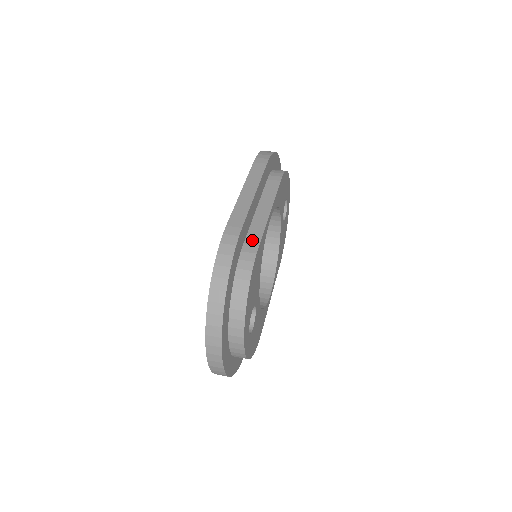
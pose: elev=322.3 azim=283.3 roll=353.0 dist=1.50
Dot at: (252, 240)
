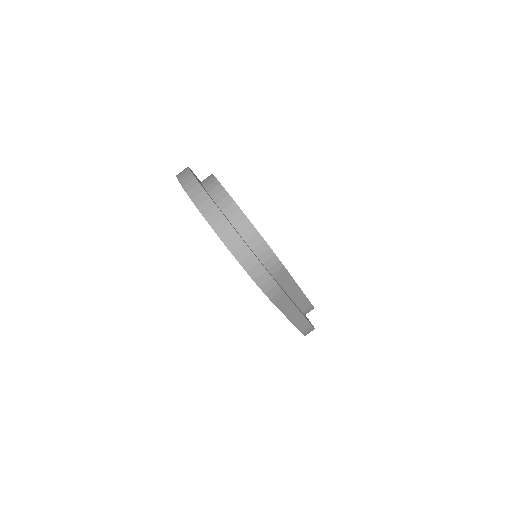
Dot at: (305, 307)
